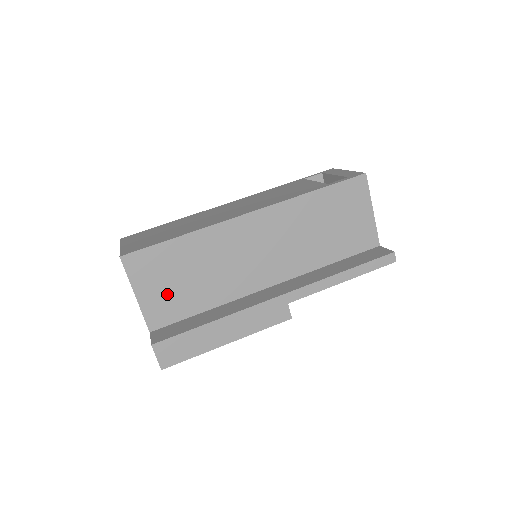
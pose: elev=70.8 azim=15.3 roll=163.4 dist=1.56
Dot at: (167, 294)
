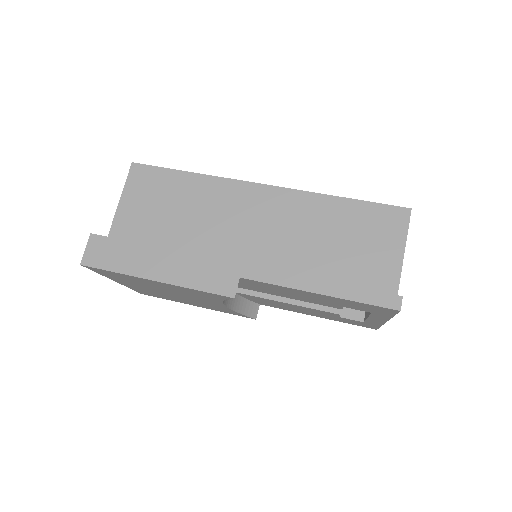
Dot at: (144, 216)
